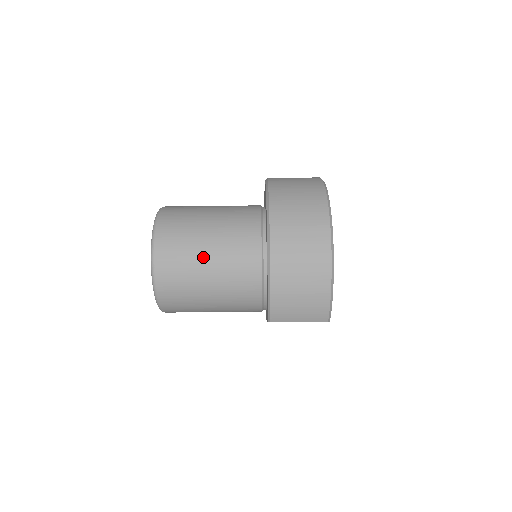
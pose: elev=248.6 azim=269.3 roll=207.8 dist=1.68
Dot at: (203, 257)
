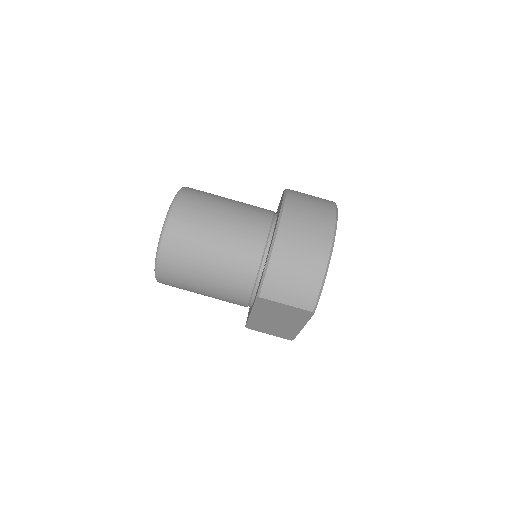
Dot at: (215, 225)
